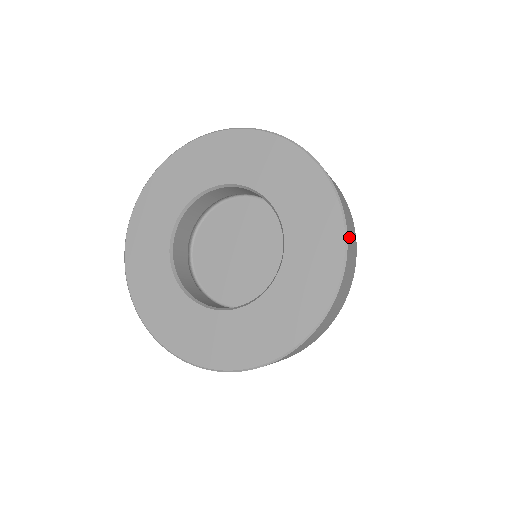
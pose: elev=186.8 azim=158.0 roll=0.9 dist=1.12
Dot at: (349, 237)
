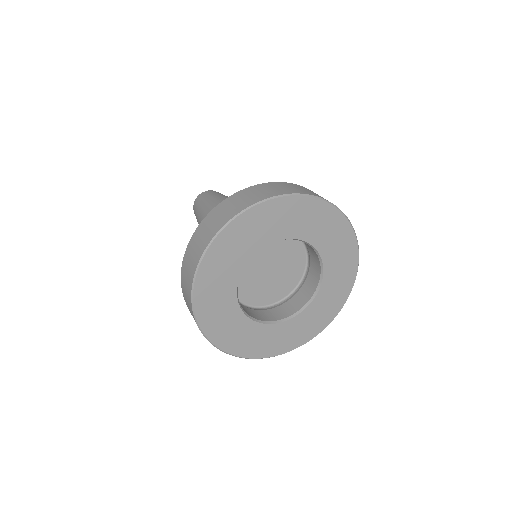
Dot at: occluded
